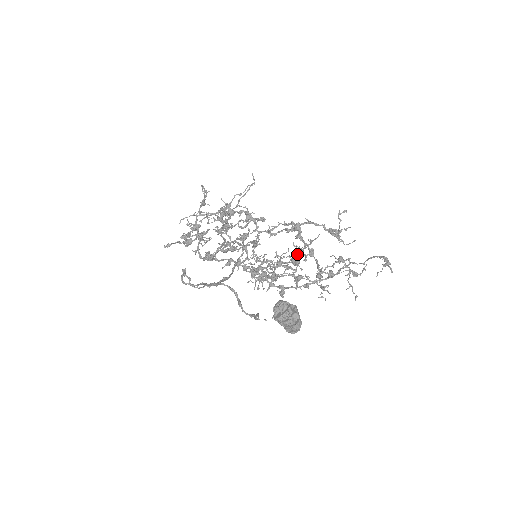
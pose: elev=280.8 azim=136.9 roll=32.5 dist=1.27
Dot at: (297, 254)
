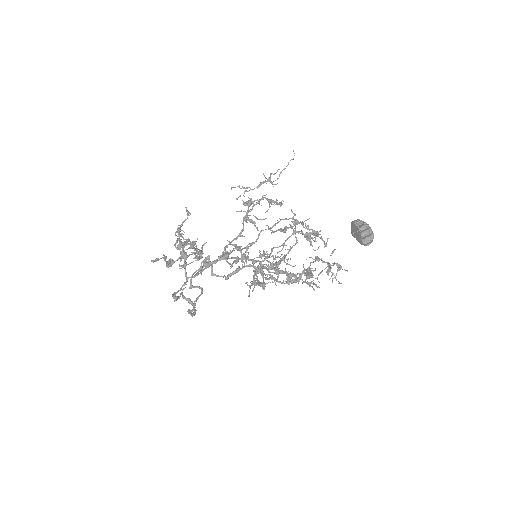
Dot at: occluded
